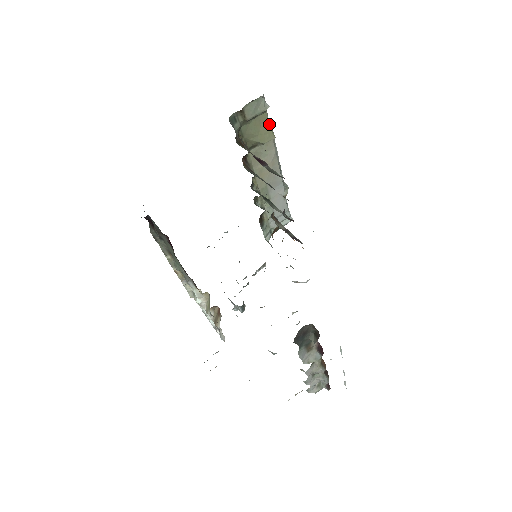
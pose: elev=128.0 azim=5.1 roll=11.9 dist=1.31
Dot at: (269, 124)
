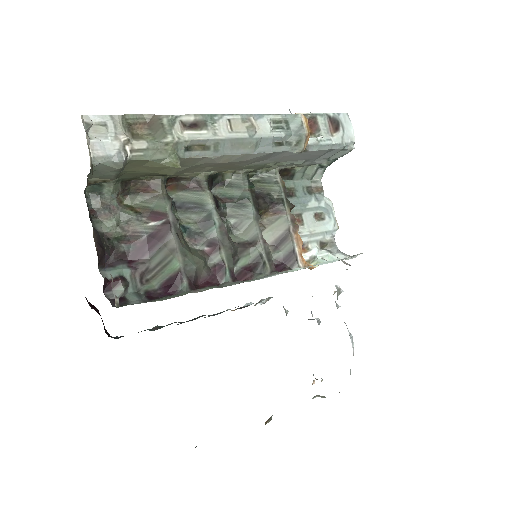
Dot at: (153, 161)
